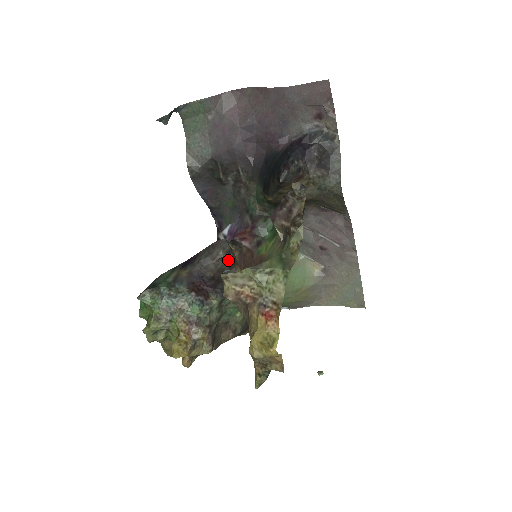
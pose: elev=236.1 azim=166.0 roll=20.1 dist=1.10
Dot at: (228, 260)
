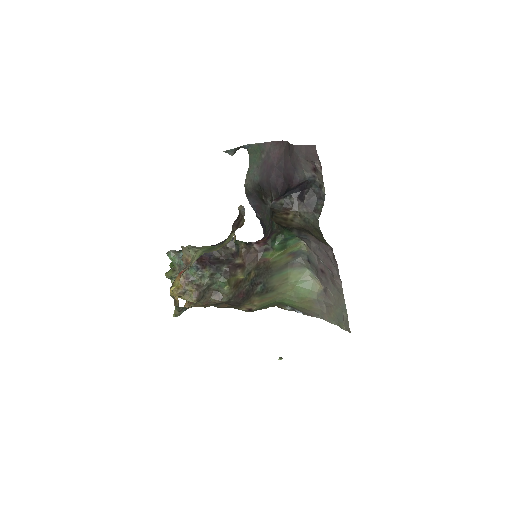
Dot at: (232, 251)
